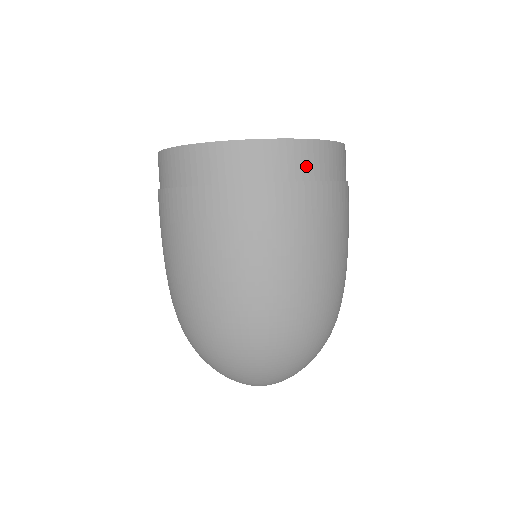
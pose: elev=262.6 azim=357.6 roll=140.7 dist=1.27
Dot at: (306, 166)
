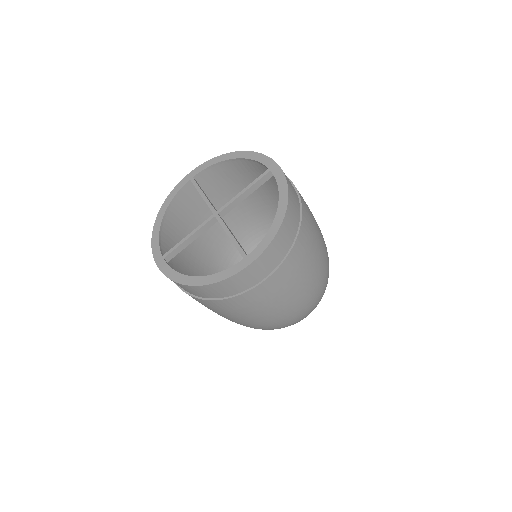
Dot at: (233, 289)
